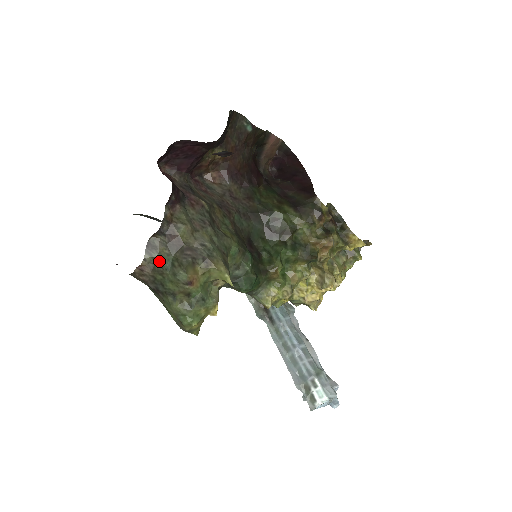
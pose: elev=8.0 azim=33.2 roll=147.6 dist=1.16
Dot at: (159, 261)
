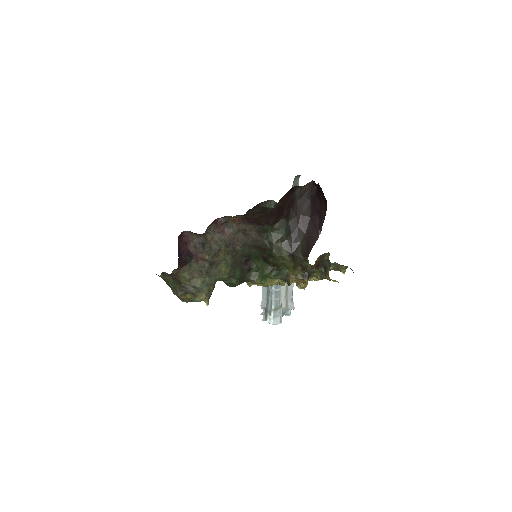
Dot at: (168, 281)
